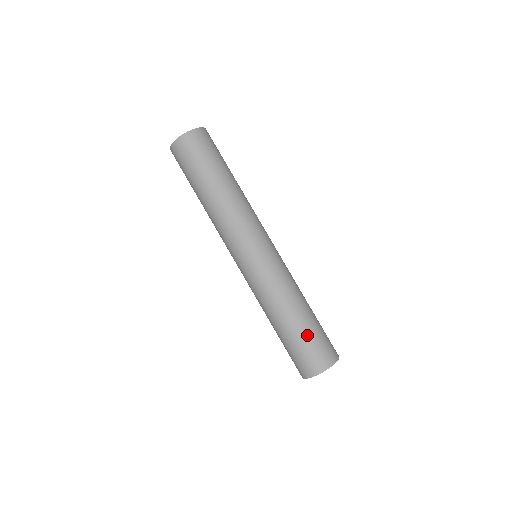
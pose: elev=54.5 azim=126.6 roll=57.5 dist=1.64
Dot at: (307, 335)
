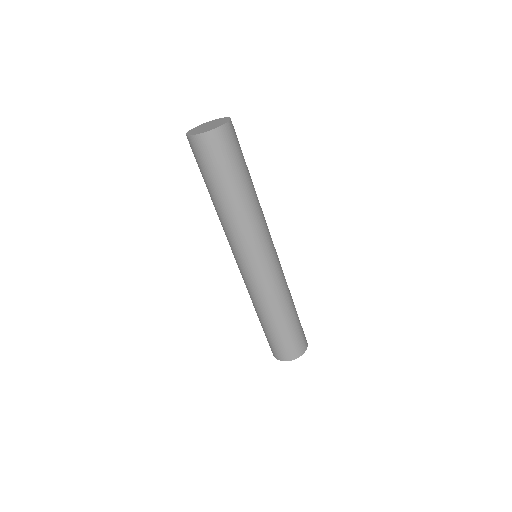
Dot at: (294, 329)
